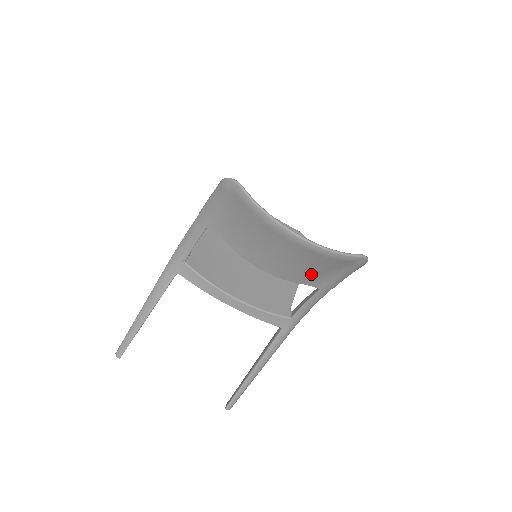
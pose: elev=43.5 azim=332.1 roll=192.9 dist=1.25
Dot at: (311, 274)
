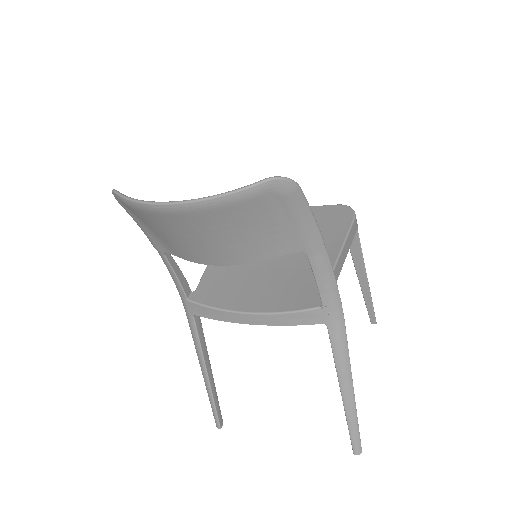
Dot at: (260, 239)
